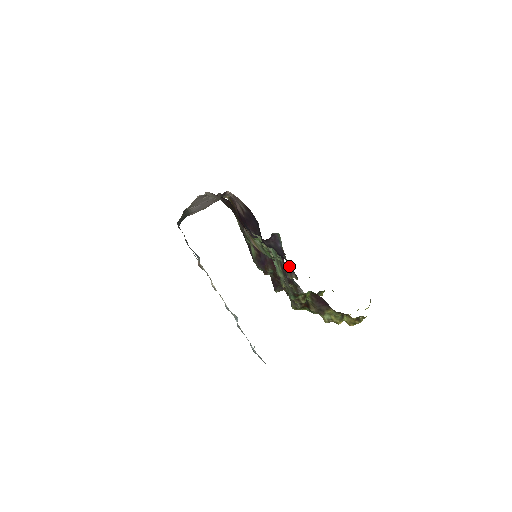
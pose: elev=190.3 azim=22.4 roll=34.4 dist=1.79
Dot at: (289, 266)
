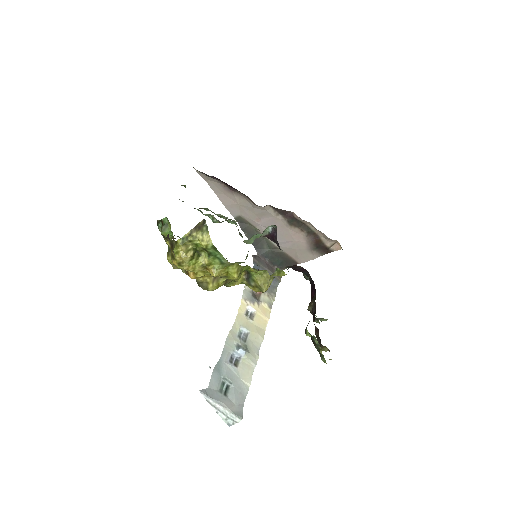
Dot at: occluded
